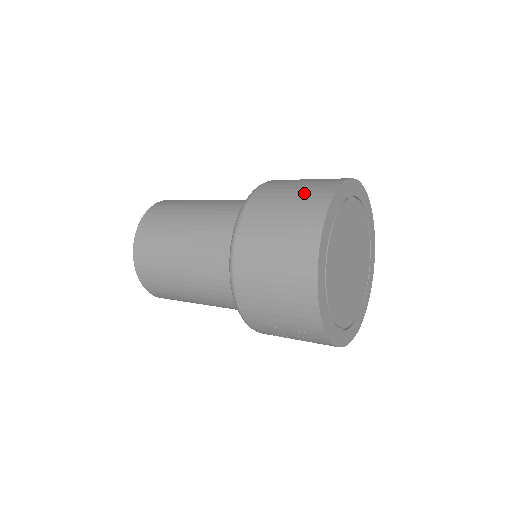
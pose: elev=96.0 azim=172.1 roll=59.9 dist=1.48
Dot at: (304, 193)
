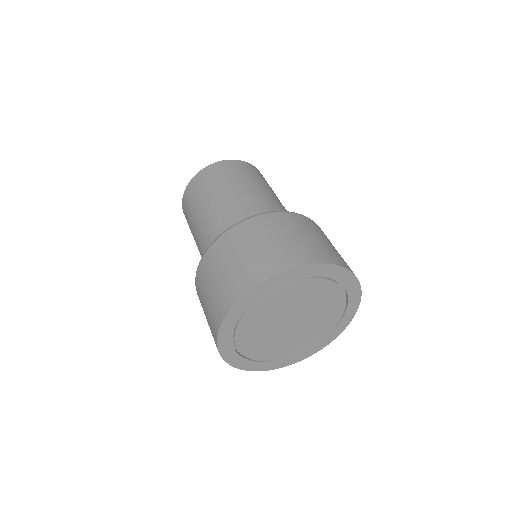
Dot at: (244, 266)
